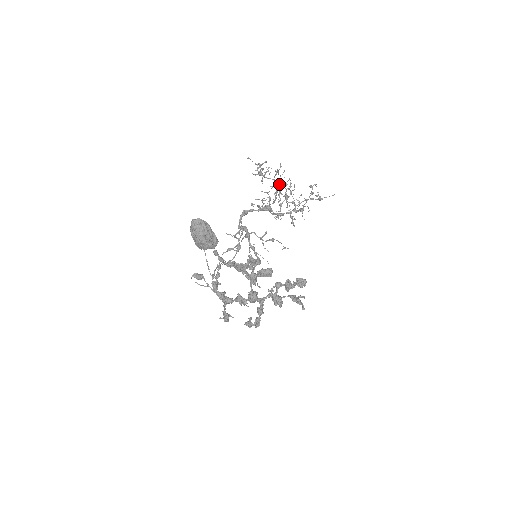
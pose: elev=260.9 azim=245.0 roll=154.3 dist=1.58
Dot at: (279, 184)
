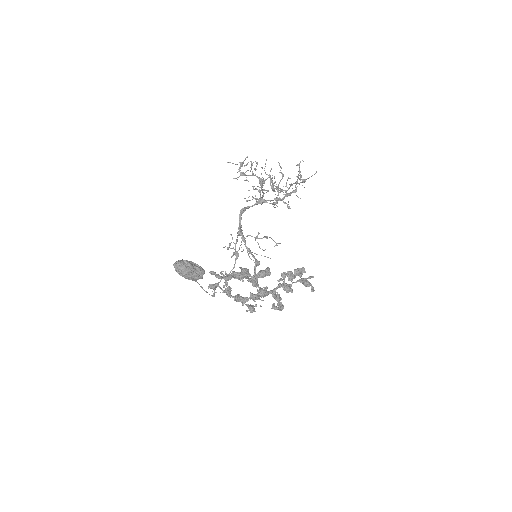
Dot at: (261, 179)
